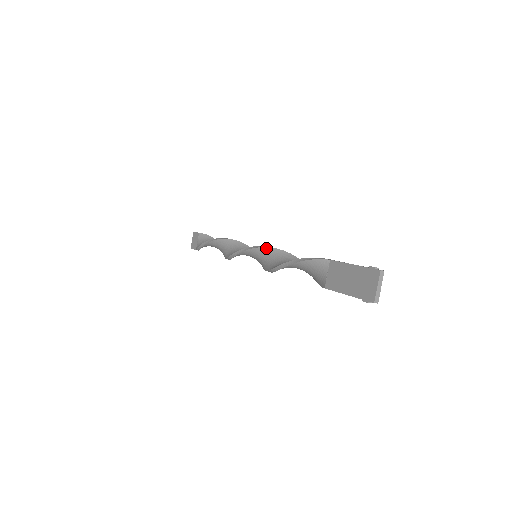
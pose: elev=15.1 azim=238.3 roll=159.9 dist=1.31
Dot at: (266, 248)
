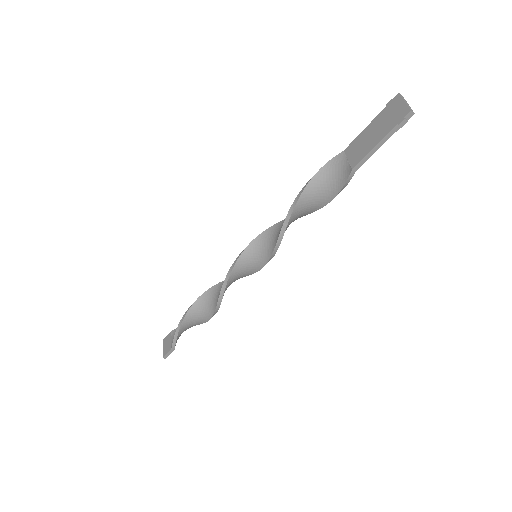
Dot at: (266, 230)
